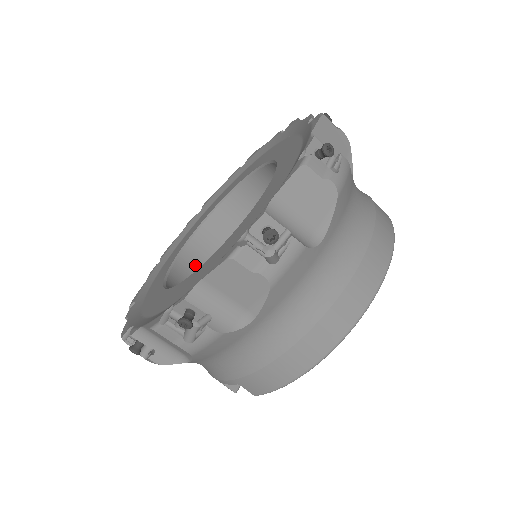
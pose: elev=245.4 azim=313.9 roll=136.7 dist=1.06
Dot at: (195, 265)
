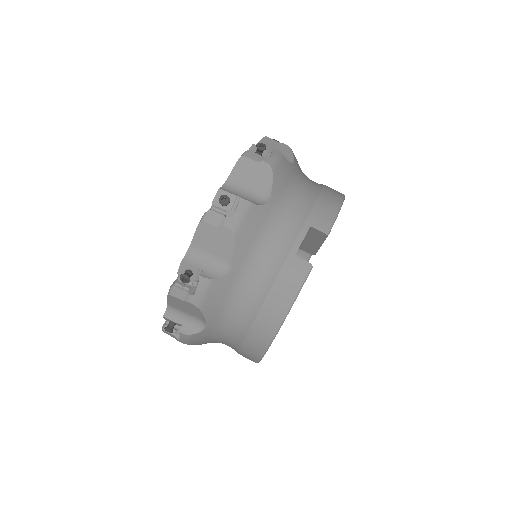
Dot at: occluded
